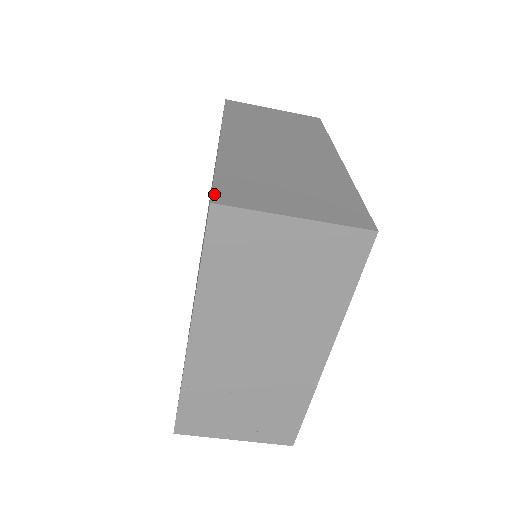
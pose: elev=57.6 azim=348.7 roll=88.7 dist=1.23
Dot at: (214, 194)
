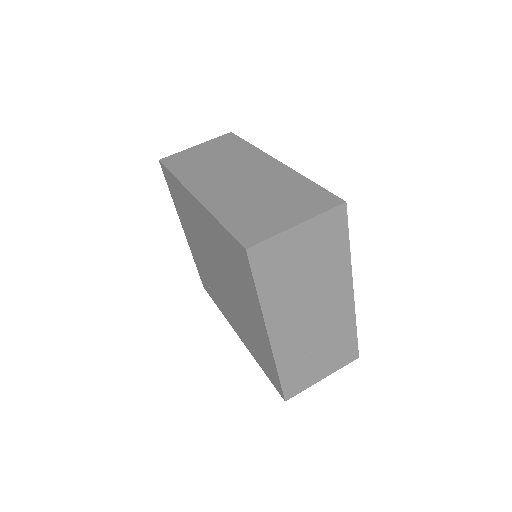
Dot at: (241, 242)
